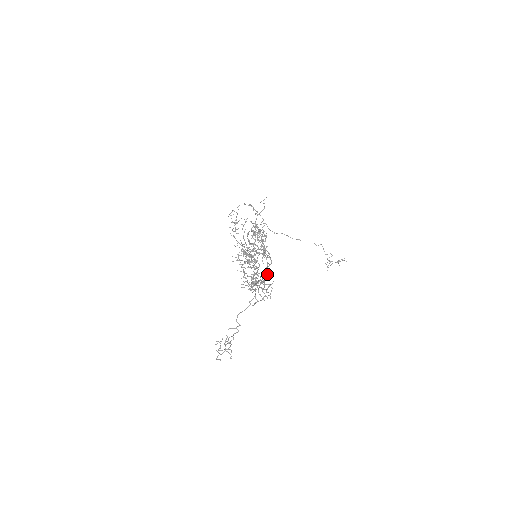
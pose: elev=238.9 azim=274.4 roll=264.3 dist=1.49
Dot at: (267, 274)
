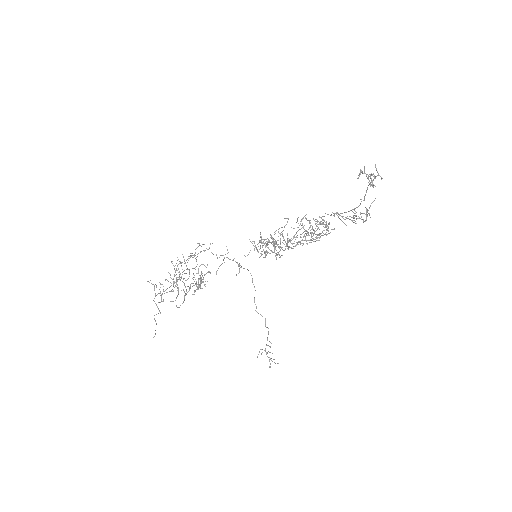
Dot at: (317, 240)
